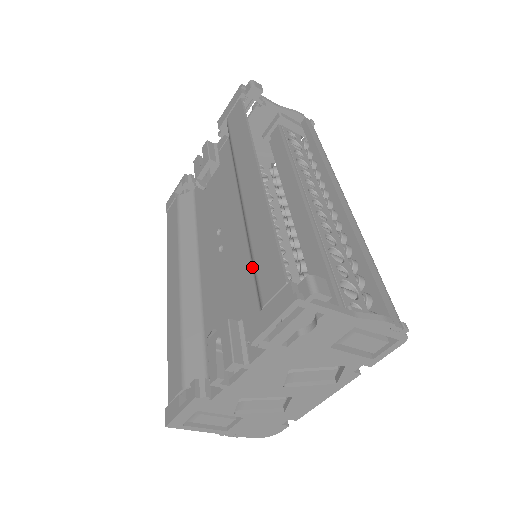
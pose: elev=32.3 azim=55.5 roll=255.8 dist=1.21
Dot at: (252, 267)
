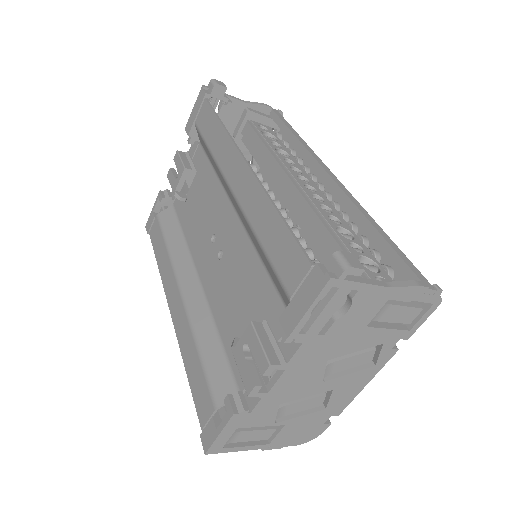
Dot at: (262, 263)
